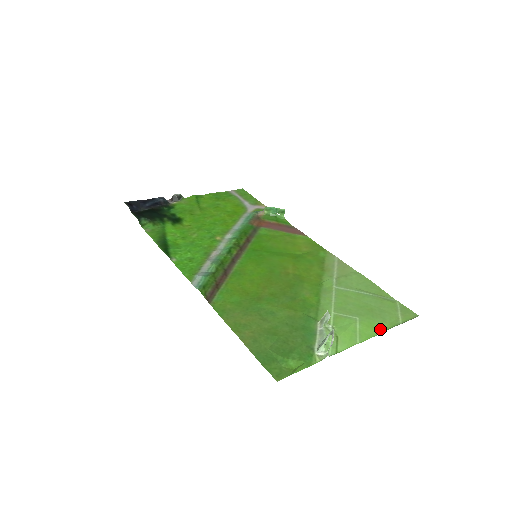
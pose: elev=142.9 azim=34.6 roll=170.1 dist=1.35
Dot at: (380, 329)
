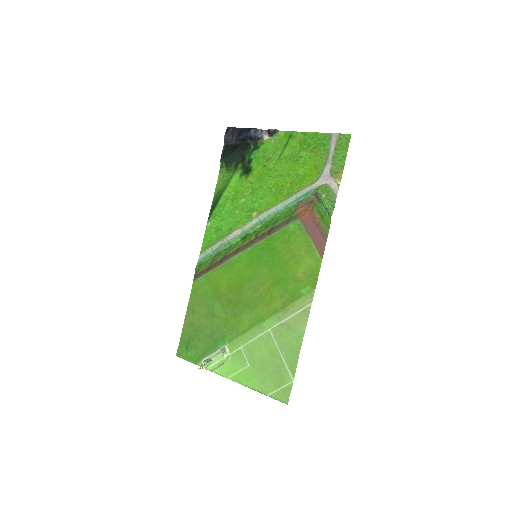
Dot at: (250, 385)
